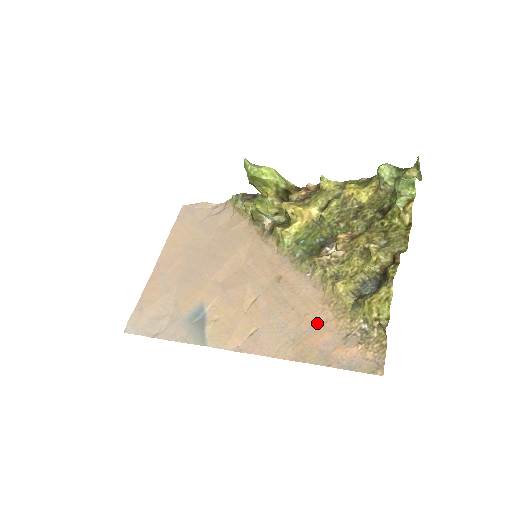
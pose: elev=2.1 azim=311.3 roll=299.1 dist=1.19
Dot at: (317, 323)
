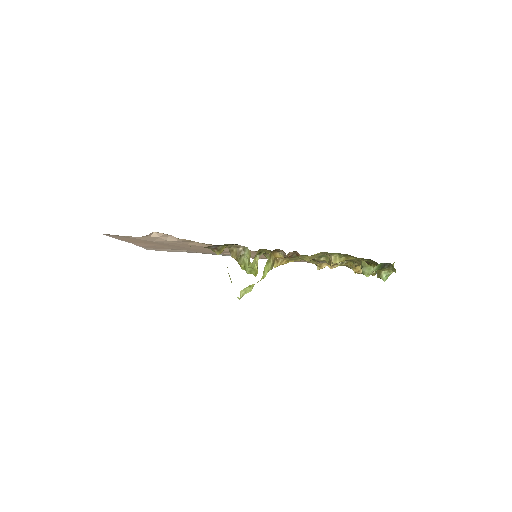
Dot at: occluded
